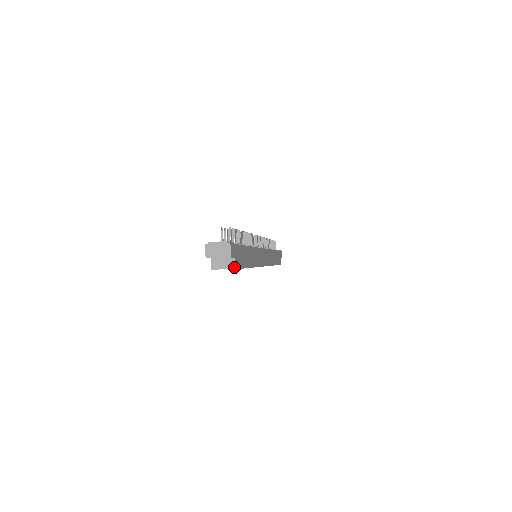
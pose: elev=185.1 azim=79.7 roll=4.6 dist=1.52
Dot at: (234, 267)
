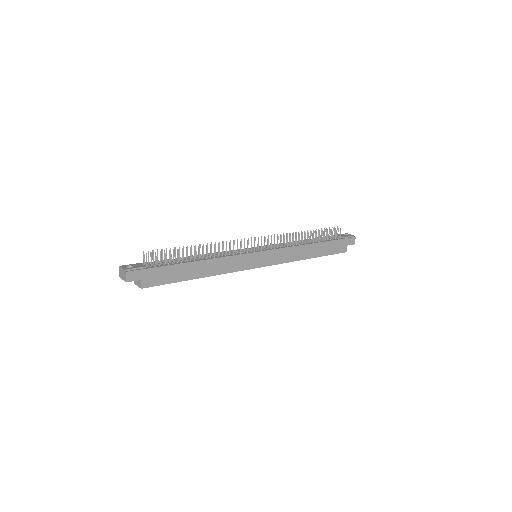
Dot at: (141, 287)
